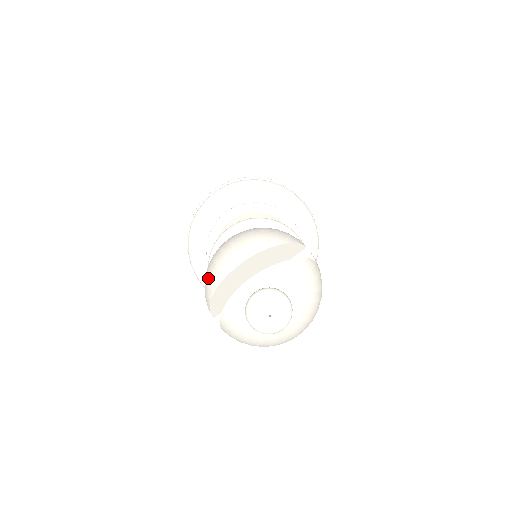
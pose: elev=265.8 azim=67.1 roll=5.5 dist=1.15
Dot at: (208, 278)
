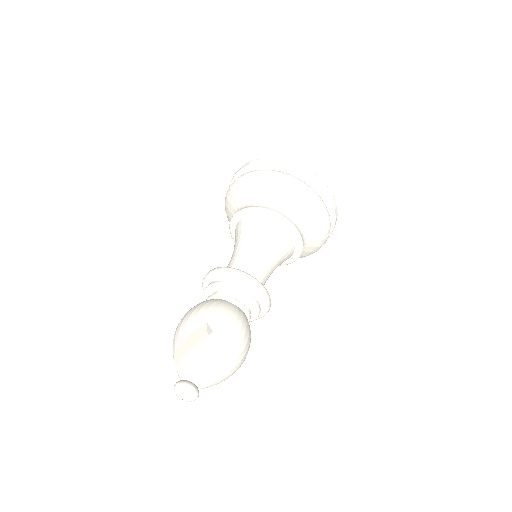
Dot at: occluded
